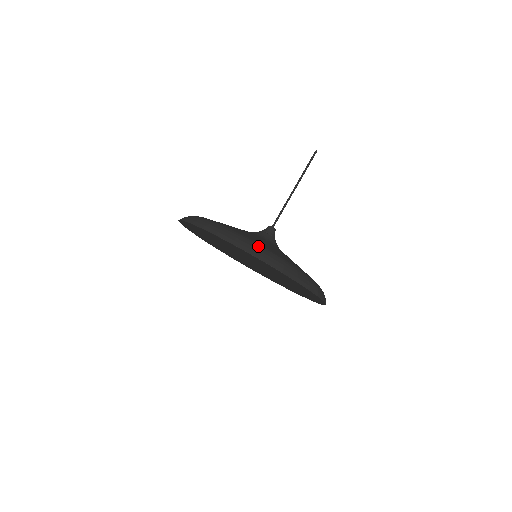
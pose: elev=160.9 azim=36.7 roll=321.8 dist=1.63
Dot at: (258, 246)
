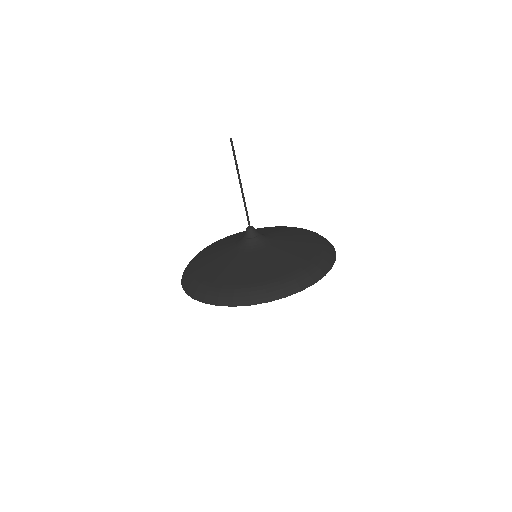
Dot at: (211, 290)
